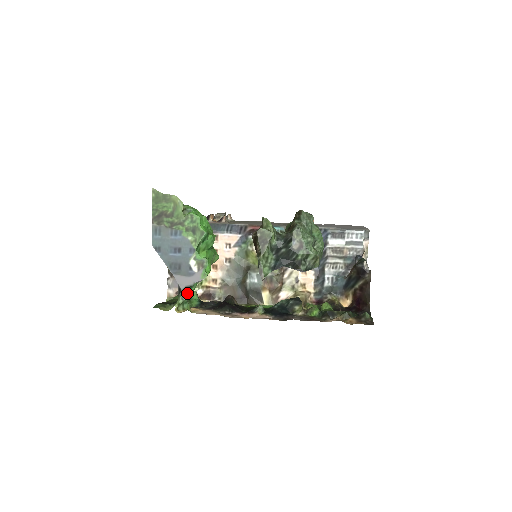
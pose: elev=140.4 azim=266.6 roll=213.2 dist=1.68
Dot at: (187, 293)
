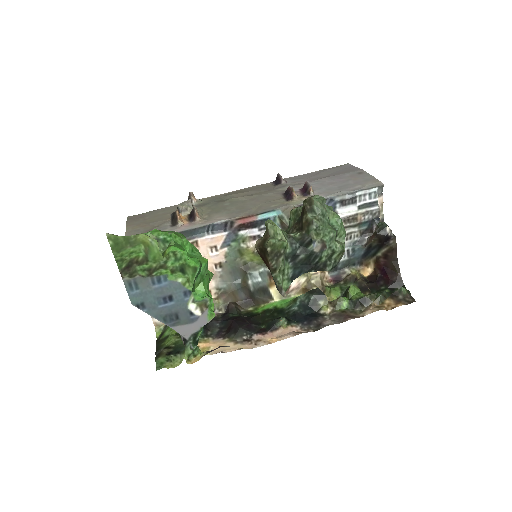
Dot at: (195, 340)
